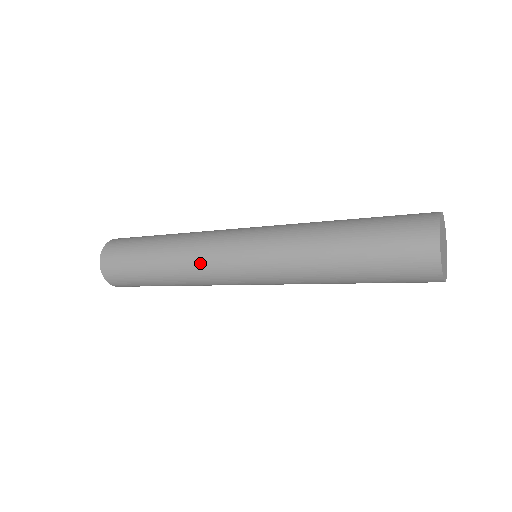
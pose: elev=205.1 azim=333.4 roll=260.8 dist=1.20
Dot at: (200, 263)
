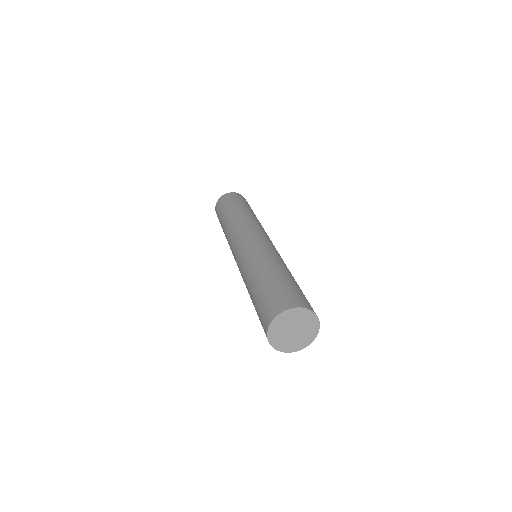
Dot at: occluded
